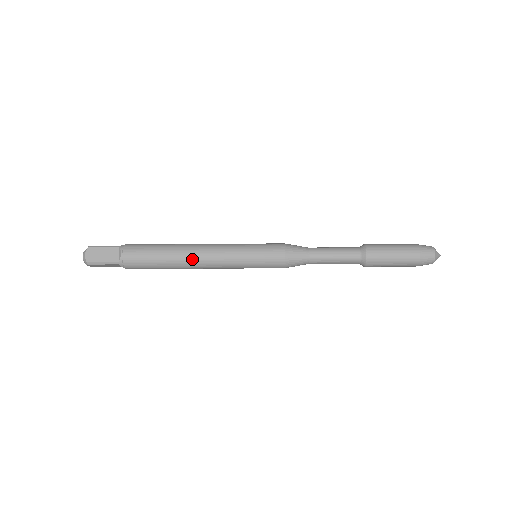
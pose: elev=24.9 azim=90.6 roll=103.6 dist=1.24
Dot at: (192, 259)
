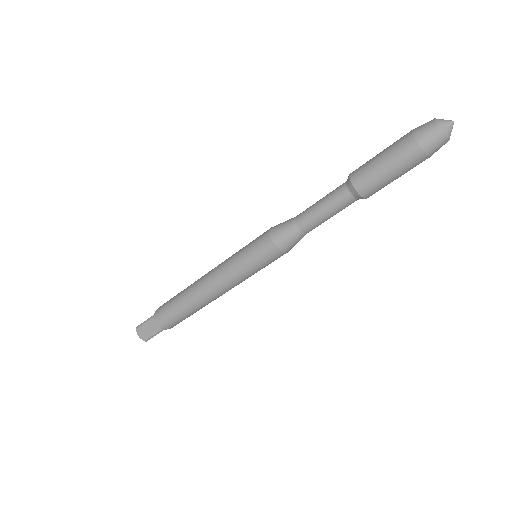
Dot at: (200, 280)
